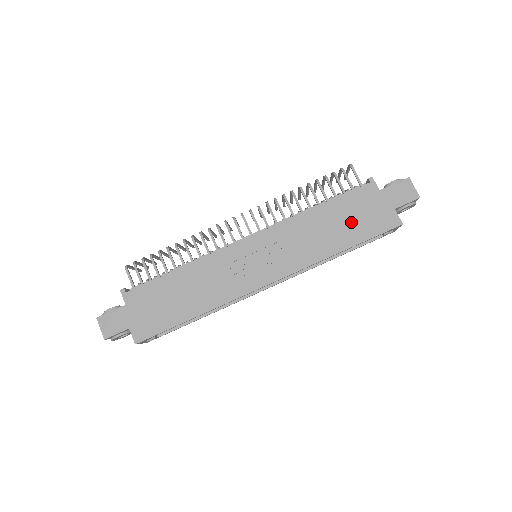
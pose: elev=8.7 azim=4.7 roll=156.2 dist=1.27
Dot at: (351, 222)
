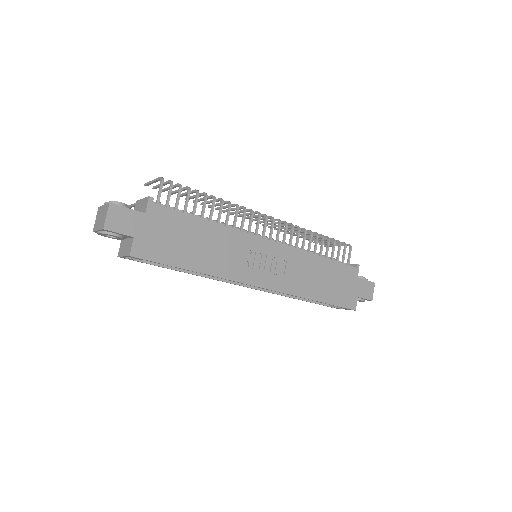
Dot at: (333, 285)
